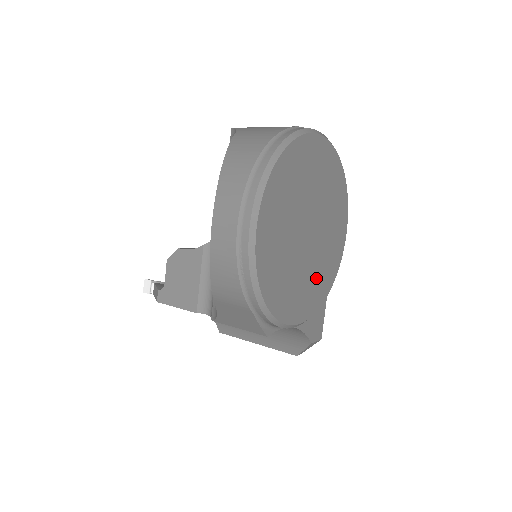
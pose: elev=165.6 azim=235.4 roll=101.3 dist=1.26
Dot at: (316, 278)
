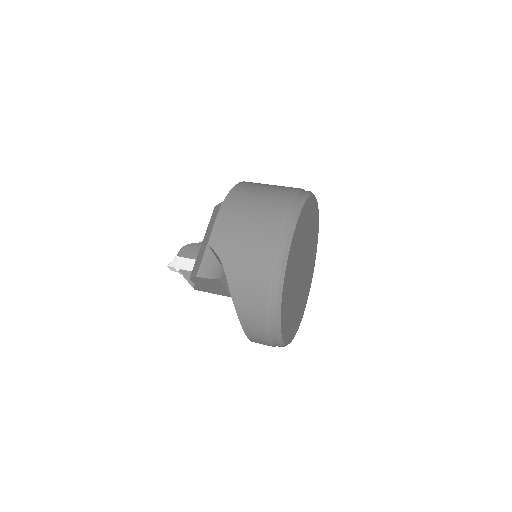
Dot at: (310, 265)
